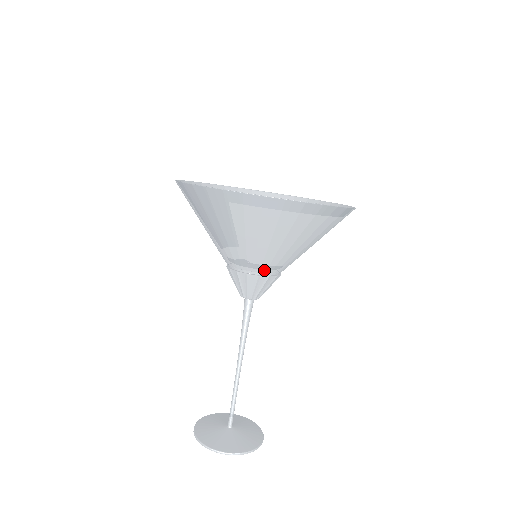
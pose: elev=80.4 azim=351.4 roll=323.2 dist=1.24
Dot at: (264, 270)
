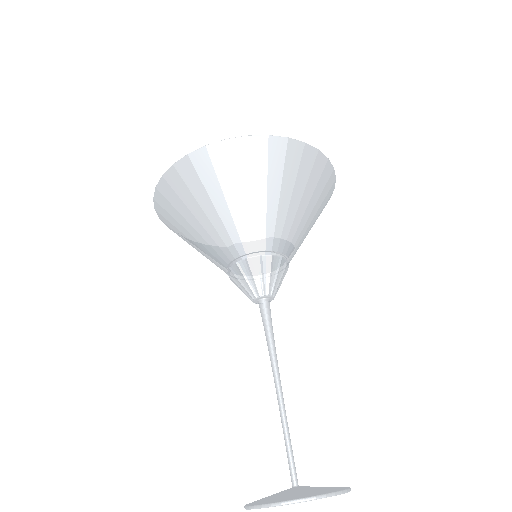
Dot at: (236, 253)
